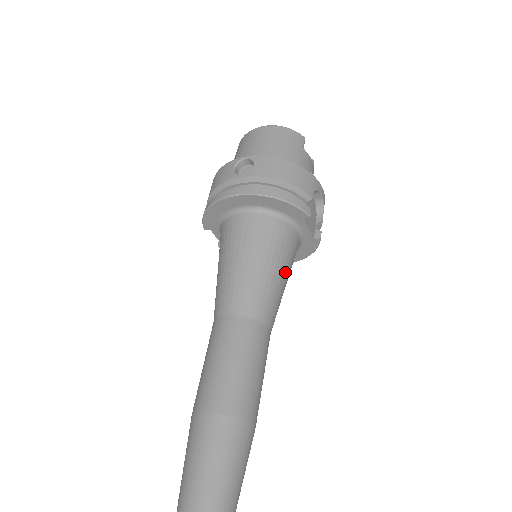
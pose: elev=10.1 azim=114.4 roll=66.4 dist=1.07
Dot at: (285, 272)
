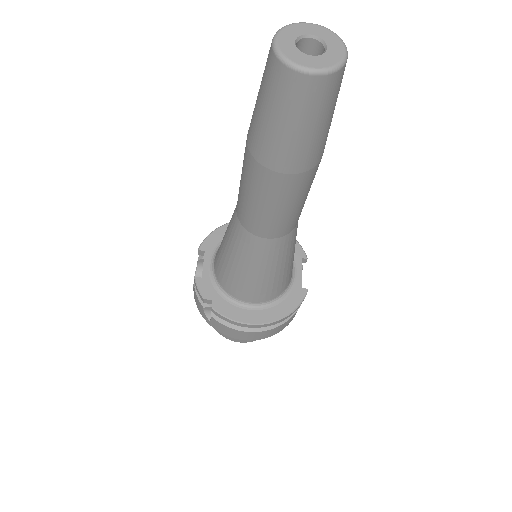
Dot at: occluded
